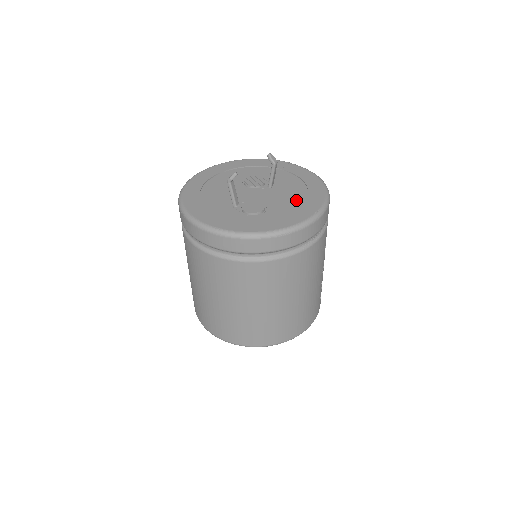
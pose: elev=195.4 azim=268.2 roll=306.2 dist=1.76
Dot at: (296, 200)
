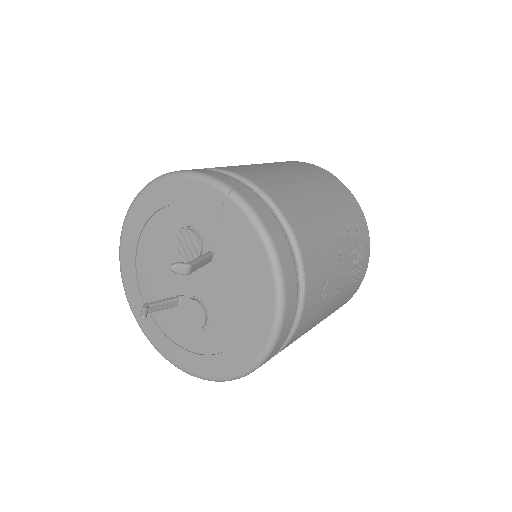
Dot at: (241, 304)
